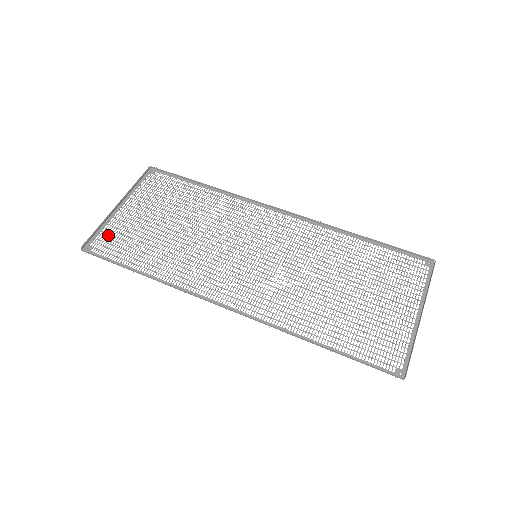
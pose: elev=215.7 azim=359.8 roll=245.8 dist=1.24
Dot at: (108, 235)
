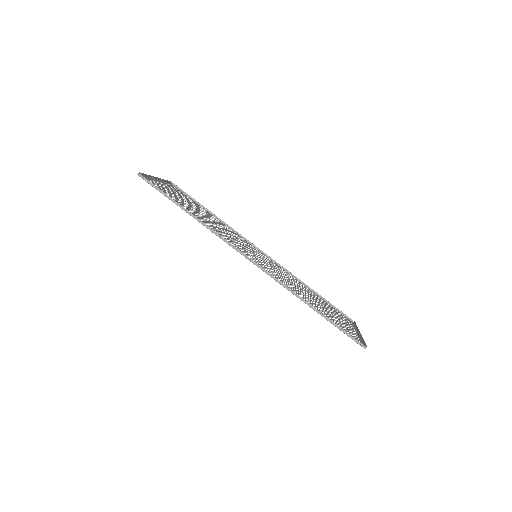
Dot at: (154, 183)
